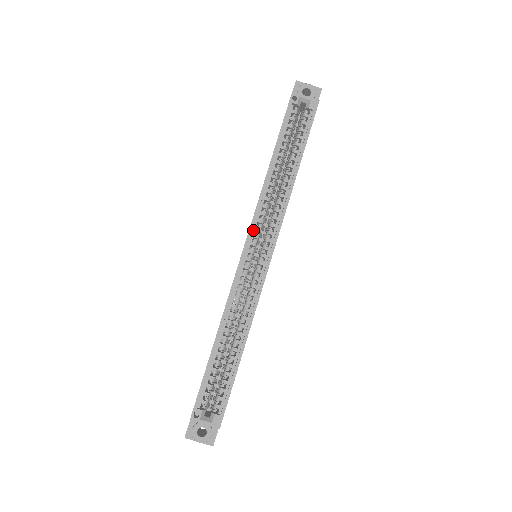
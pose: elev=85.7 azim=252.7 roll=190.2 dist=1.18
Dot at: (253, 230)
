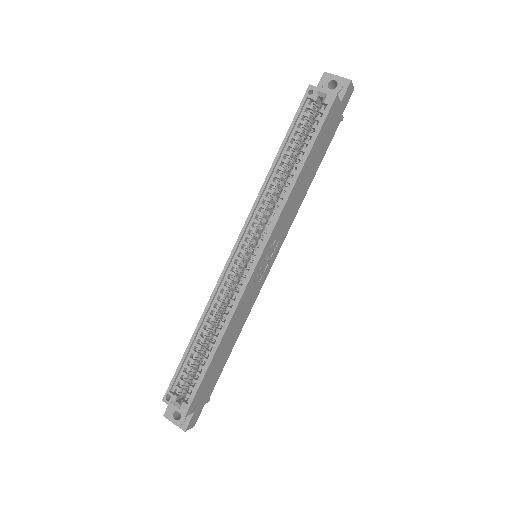
Dot at: (247, 229)
